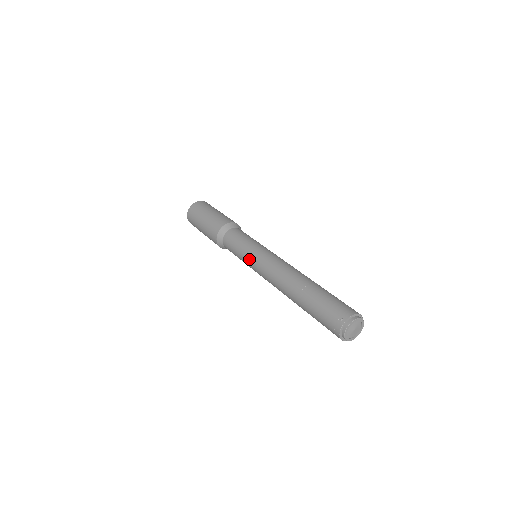
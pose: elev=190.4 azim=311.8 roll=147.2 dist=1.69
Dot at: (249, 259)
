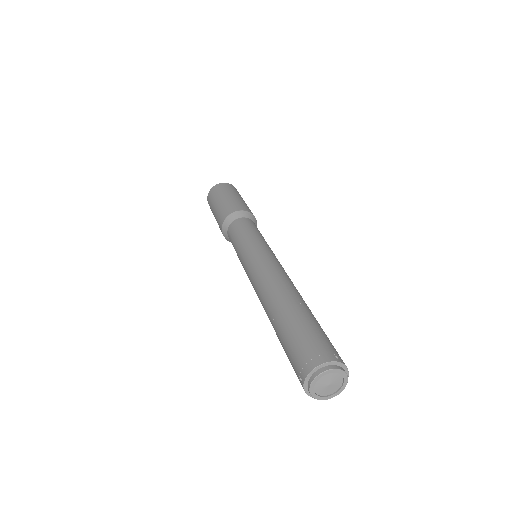
Dot at: (258, 245)
